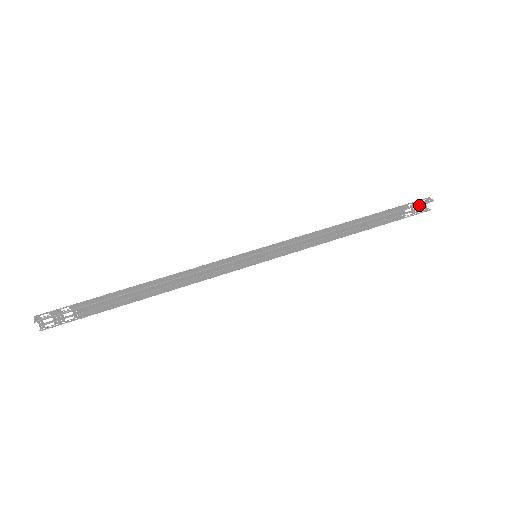
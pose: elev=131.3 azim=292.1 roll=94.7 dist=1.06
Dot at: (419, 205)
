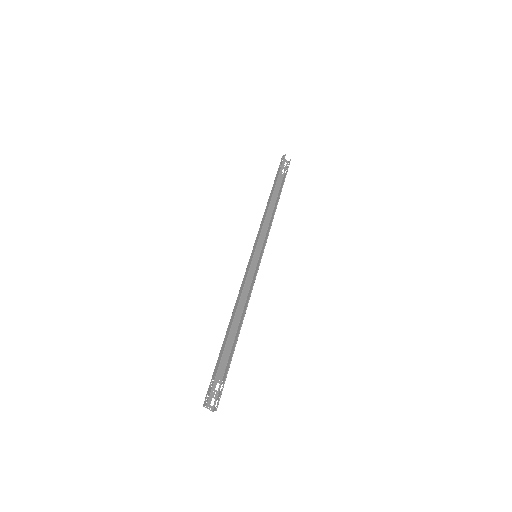
Dot at: occluded
